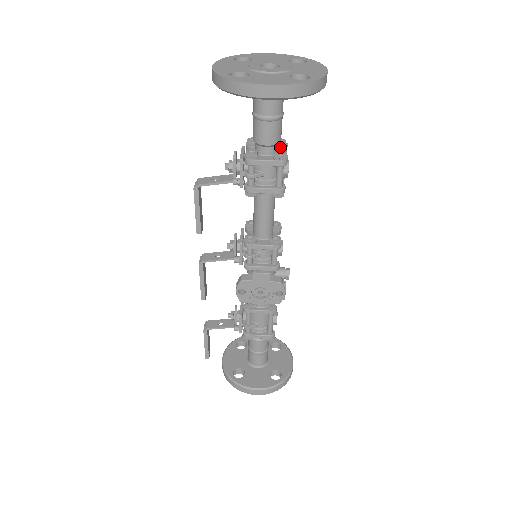
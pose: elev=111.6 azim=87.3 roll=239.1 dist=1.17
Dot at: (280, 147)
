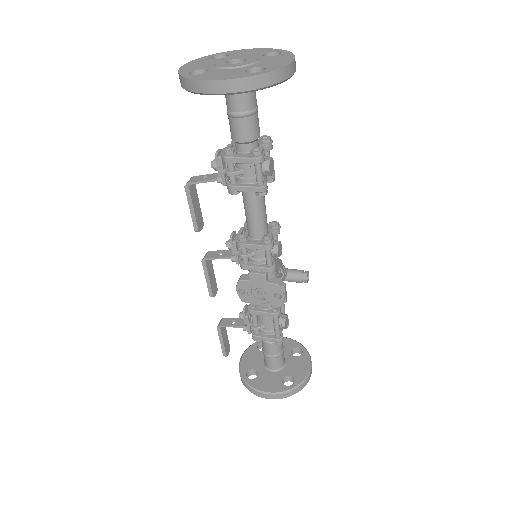
Dot at: (262, 144)
